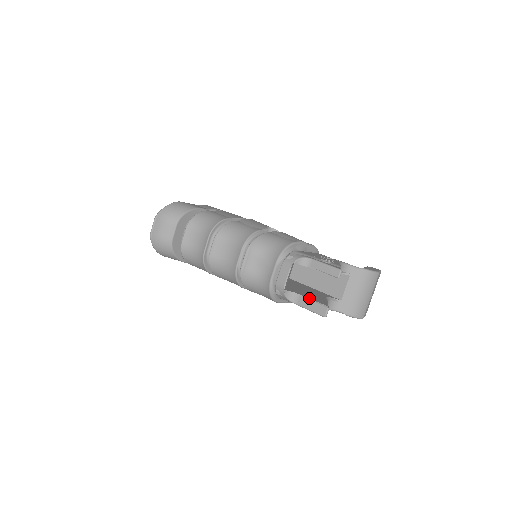
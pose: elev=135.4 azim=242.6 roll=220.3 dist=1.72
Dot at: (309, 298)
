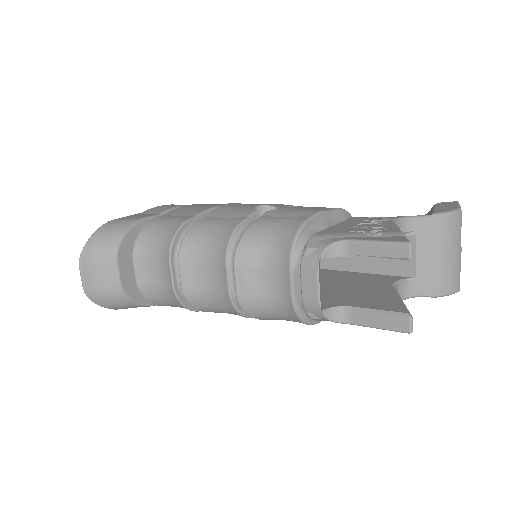
Dot at: (369, 308)
